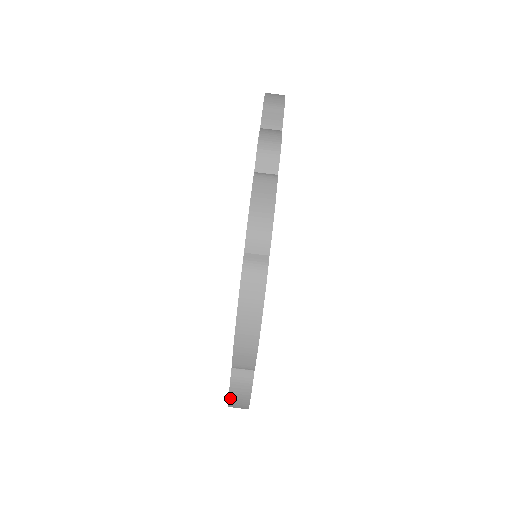
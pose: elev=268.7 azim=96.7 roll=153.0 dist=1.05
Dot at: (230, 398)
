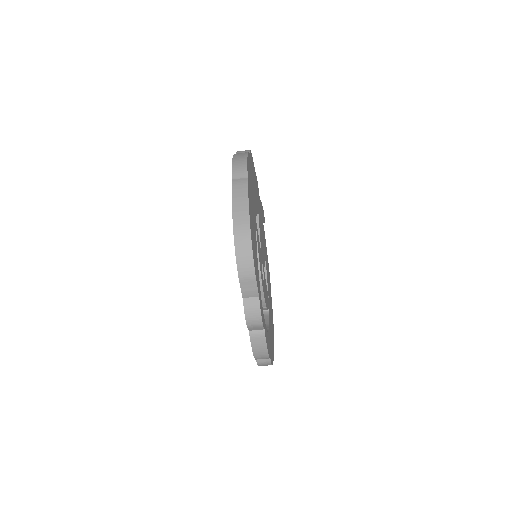
Dot at: occluded
